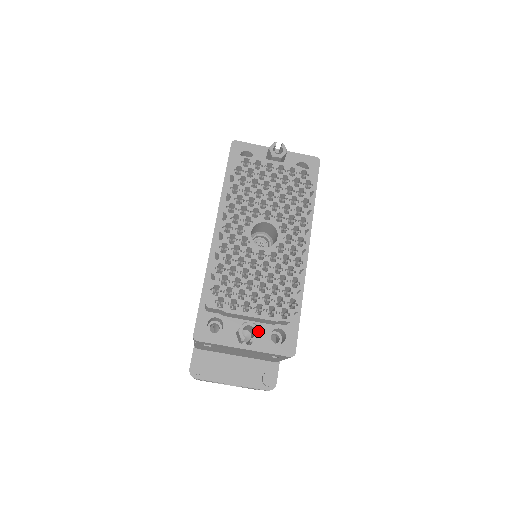
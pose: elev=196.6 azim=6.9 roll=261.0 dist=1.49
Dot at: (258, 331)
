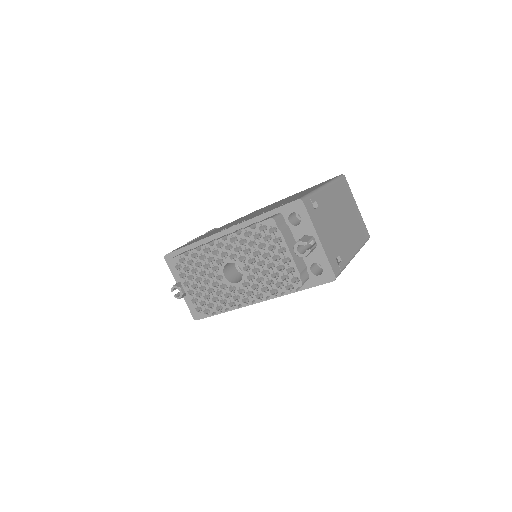
Dot at: occluded
